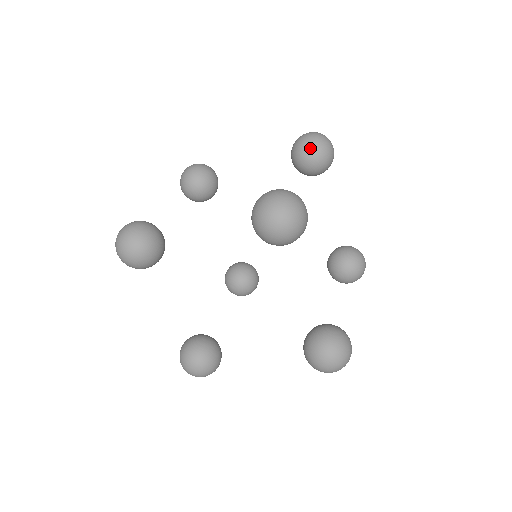
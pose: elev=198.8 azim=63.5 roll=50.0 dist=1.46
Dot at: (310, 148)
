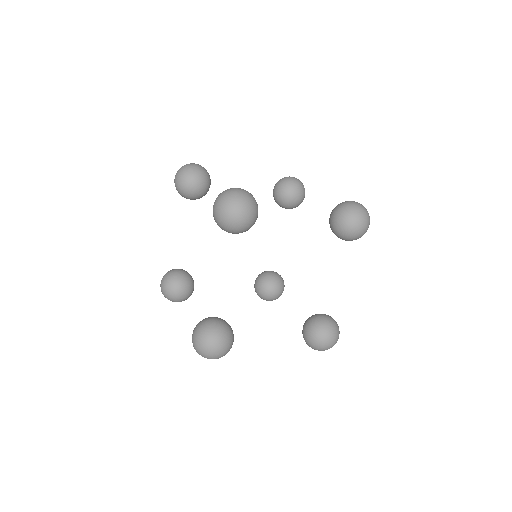
Dot at: (300, 187)
